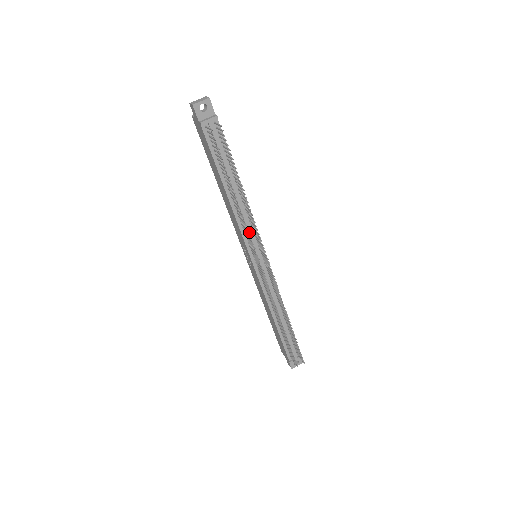
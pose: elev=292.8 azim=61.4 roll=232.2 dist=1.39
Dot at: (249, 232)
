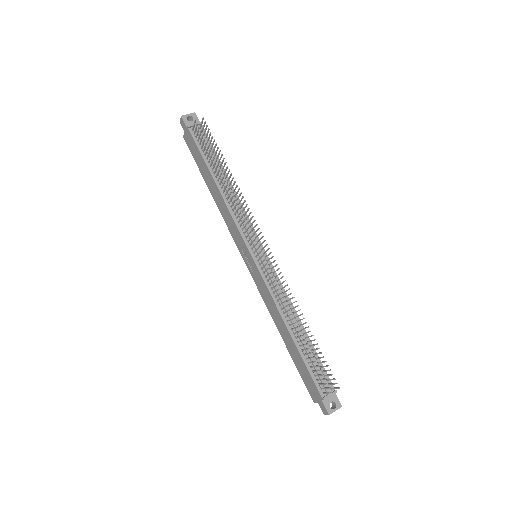
Dot at: occluded
